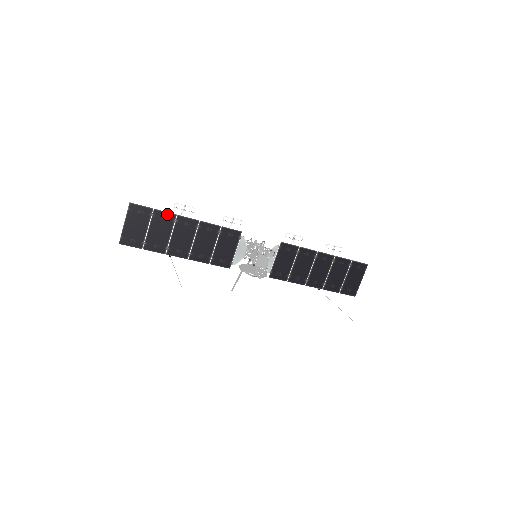
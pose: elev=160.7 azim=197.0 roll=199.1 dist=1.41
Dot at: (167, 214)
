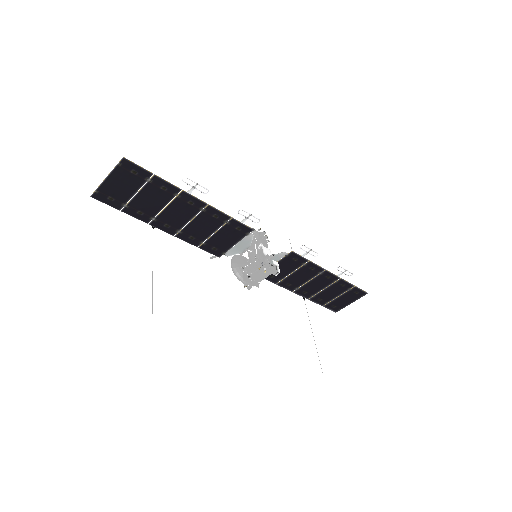
Dot at: (169, 185)
